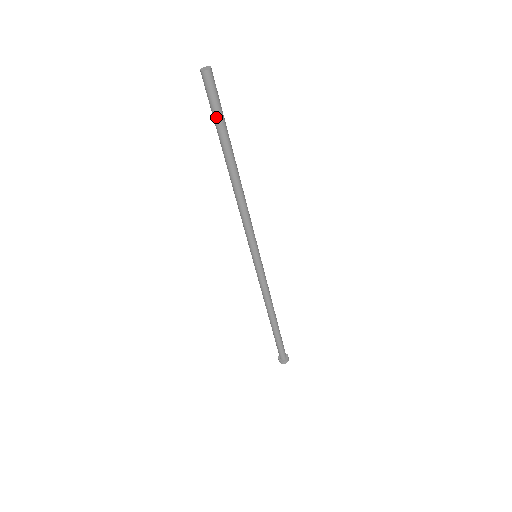
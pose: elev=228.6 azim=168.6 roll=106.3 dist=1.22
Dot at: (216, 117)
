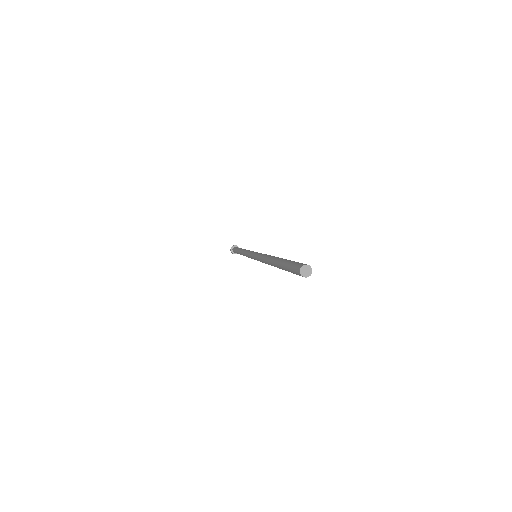
Dot at: occluded
